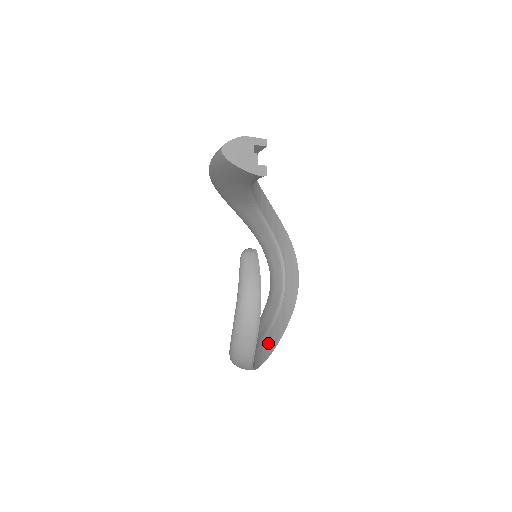
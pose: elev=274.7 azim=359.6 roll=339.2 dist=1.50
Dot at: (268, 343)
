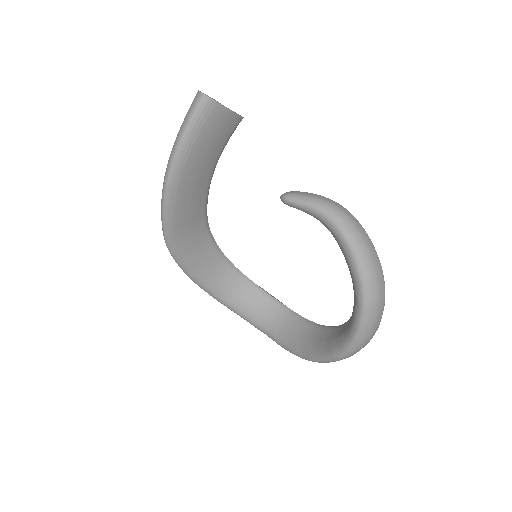
Dot at: occluded
